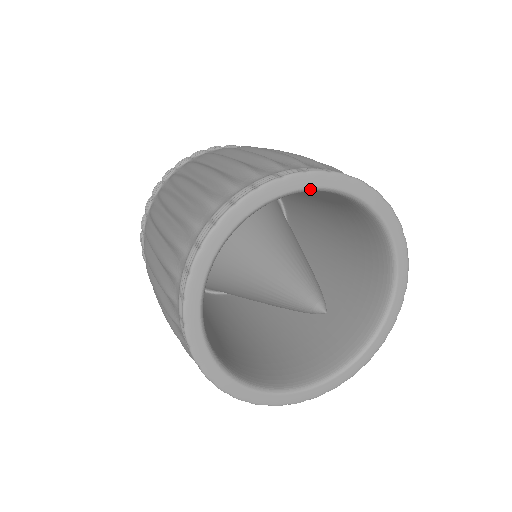
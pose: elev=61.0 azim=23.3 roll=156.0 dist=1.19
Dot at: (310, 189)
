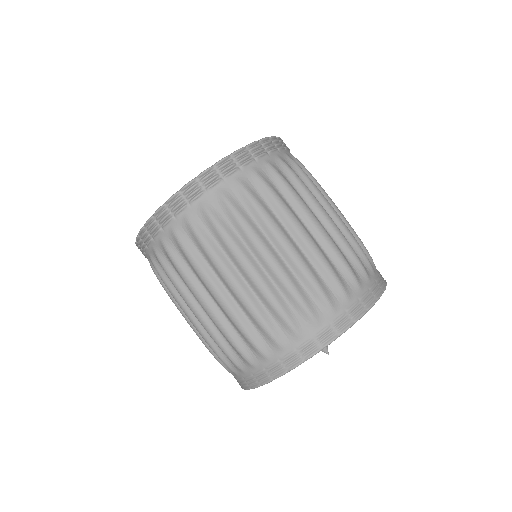
Dot at: occluded
